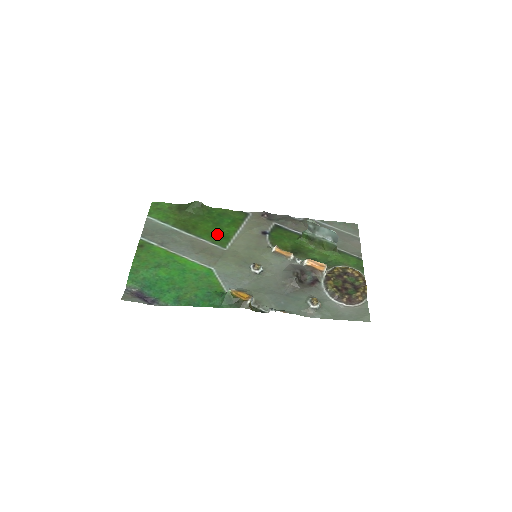
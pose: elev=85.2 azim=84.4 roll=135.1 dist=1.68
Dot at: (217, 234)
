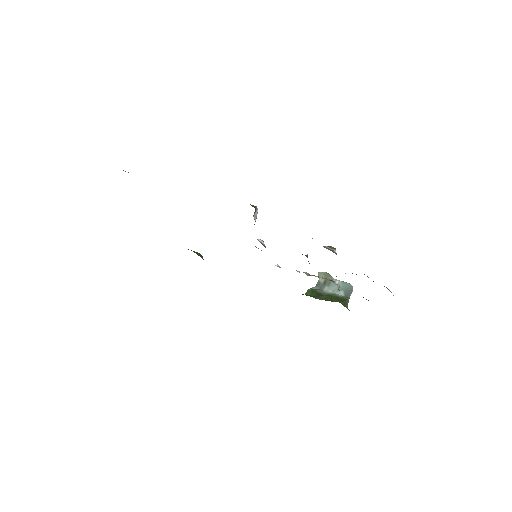
Dot at: occluded
